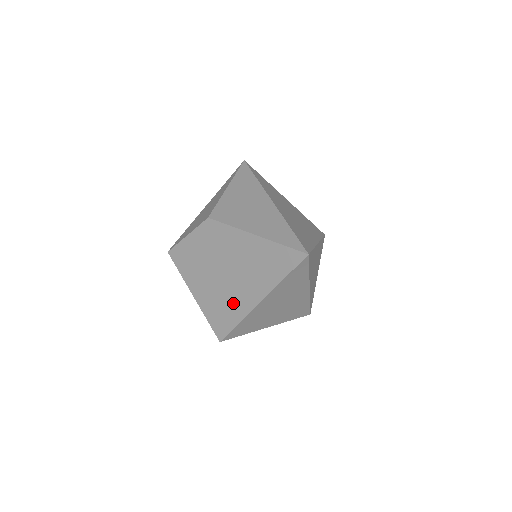
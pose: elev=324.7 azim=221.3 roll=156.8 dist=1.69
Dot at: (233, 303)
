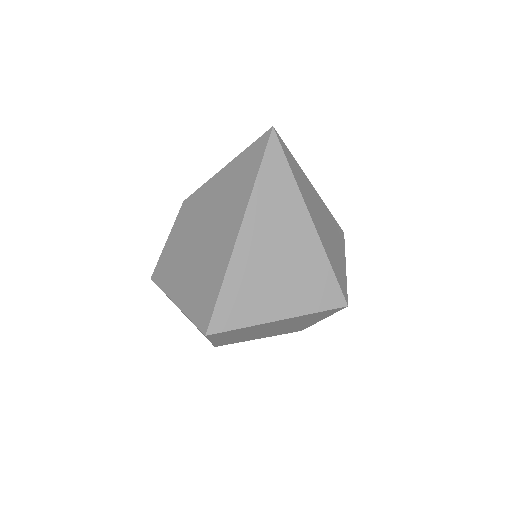
Dot at: (213, 263)
